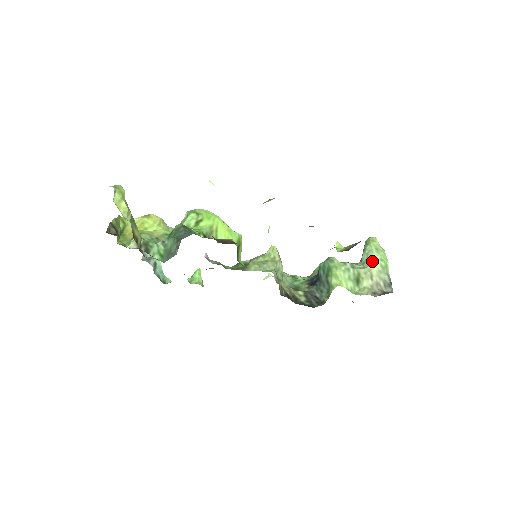
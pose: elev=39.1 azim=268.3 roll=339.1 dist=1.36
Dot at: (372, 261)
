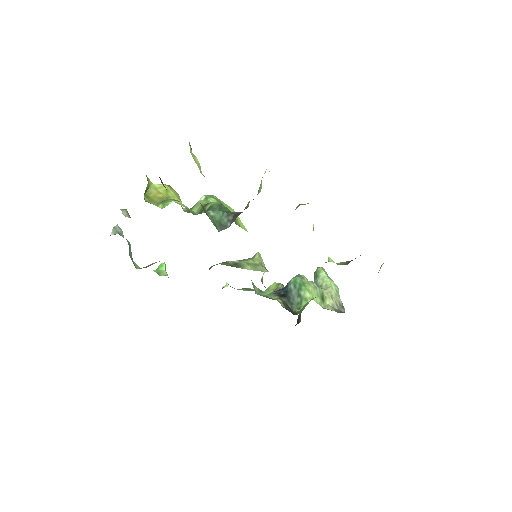
Dot at: (329, 285)
